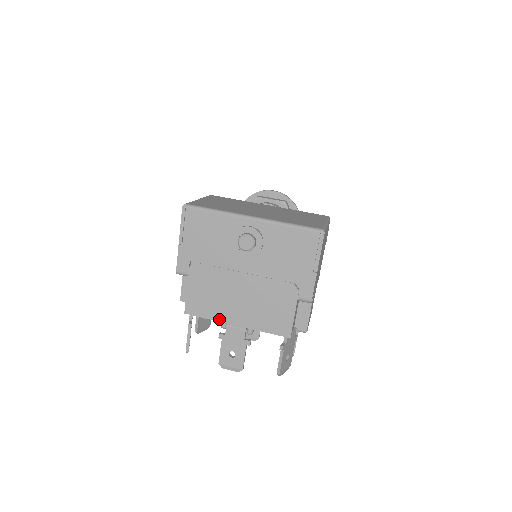
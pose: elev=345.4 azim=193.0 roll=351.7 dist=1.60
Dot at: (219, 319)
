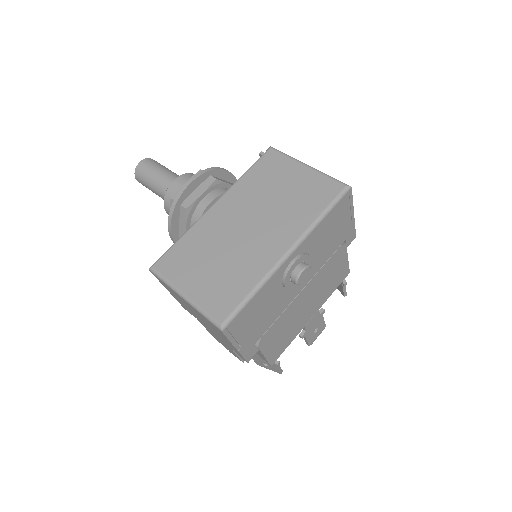
Dot at: (298, 333)
